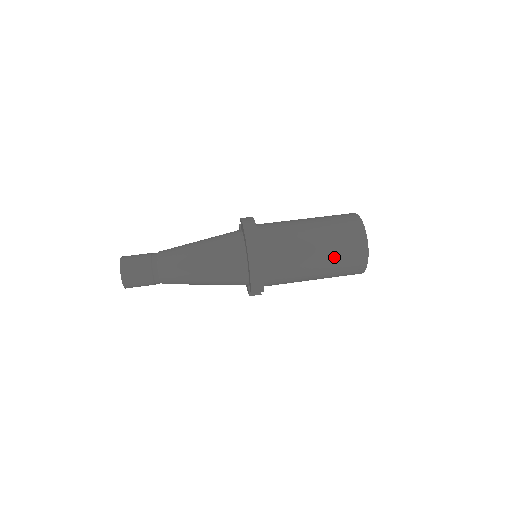
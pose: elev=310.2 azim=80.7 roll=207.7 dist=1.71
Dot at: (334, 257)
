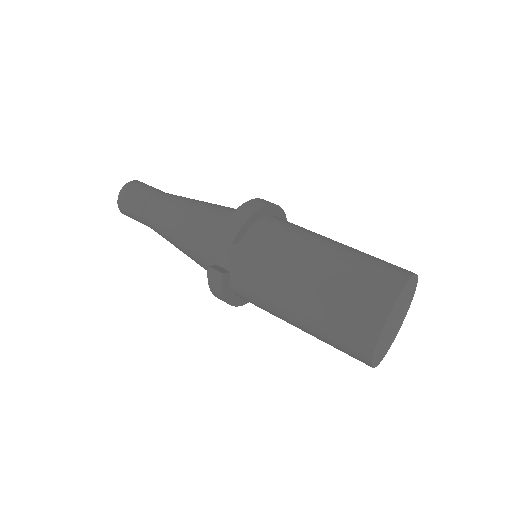
Dot at: (352, 261)
